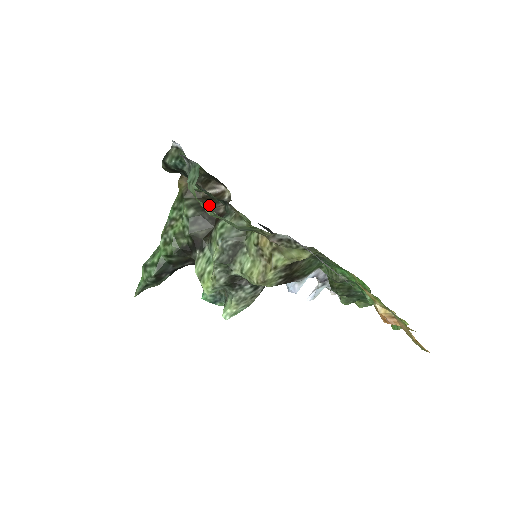
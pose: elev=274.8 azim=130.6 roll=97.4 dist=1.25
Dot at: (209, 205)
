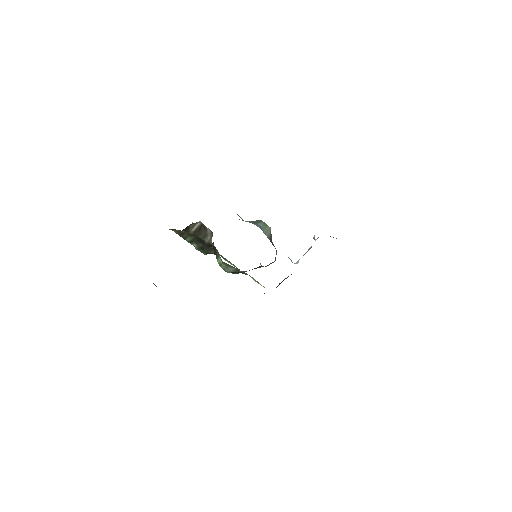
Dot at: (202, 240)
